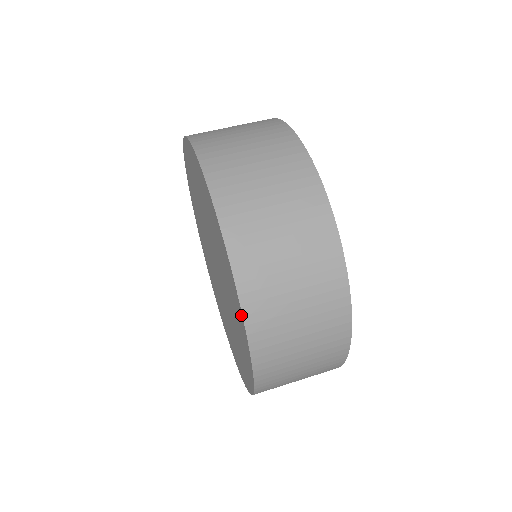
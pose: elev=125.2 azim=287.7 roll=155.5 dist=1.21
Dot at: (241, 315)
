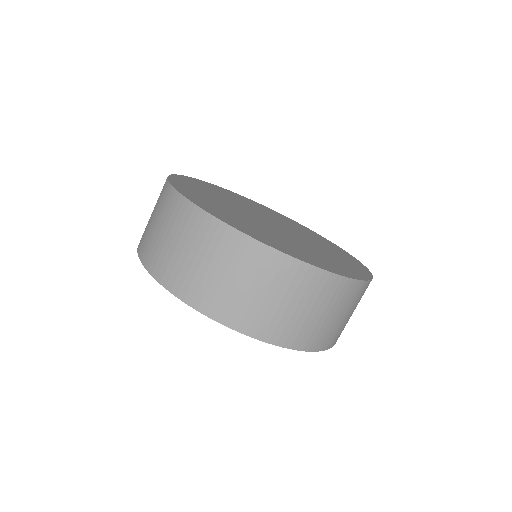
Dot at: occluded
